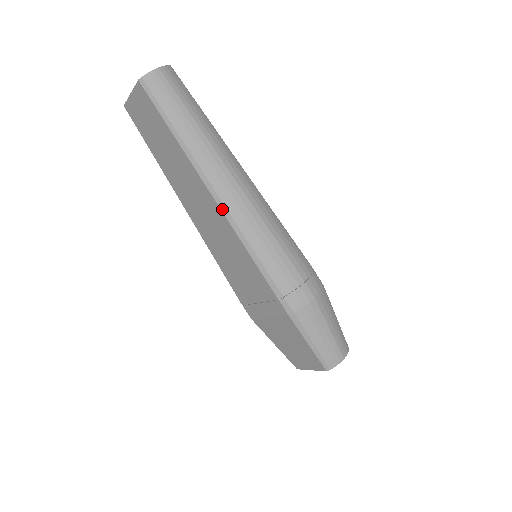
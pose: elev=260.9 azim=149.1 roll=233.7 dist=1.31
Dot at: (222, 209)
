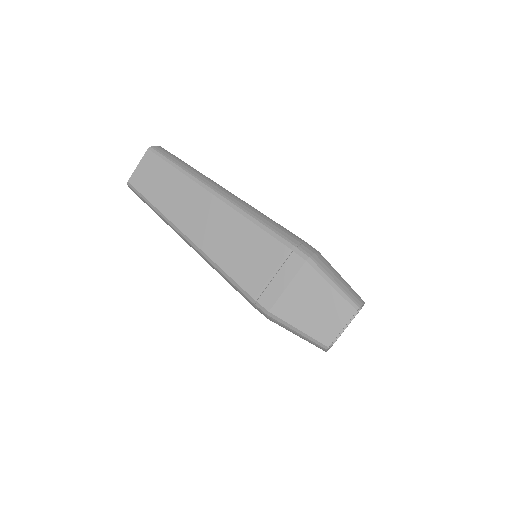
Dot at: (227, 203)
